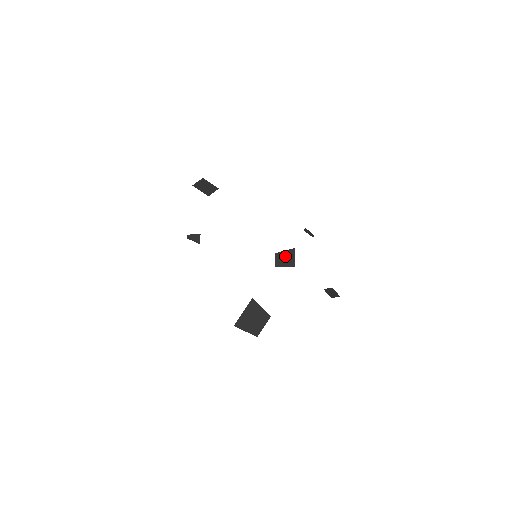
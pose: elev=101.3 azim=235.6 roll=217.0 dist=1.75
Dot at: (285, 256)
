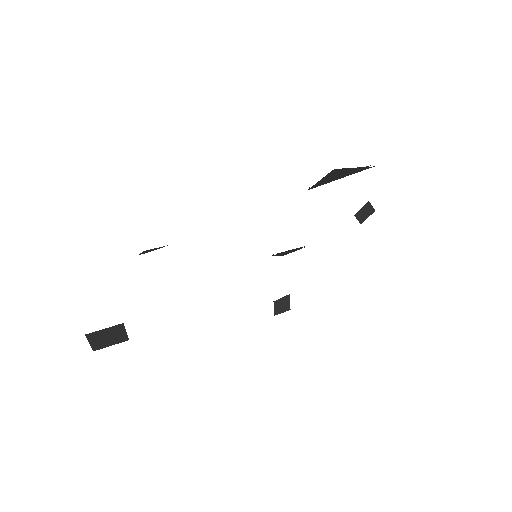
Dot at: occluded
